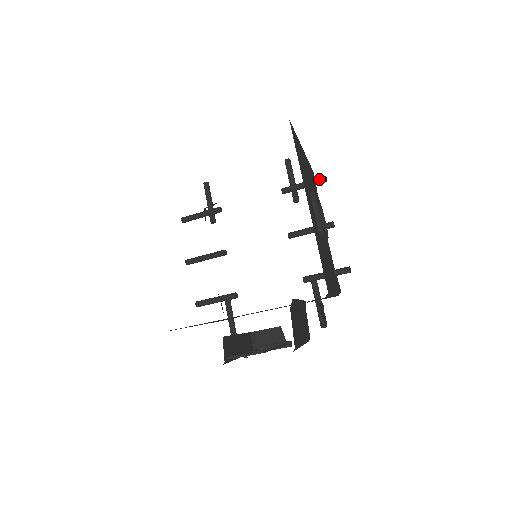
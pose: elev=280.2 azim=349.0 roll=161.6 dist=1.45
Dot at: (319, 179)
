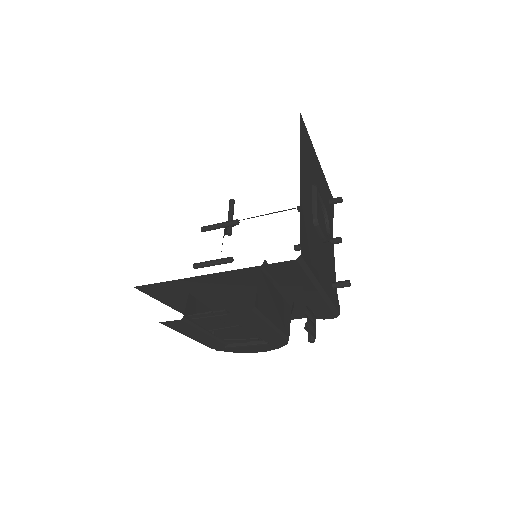
Dot at: (334, 198)
